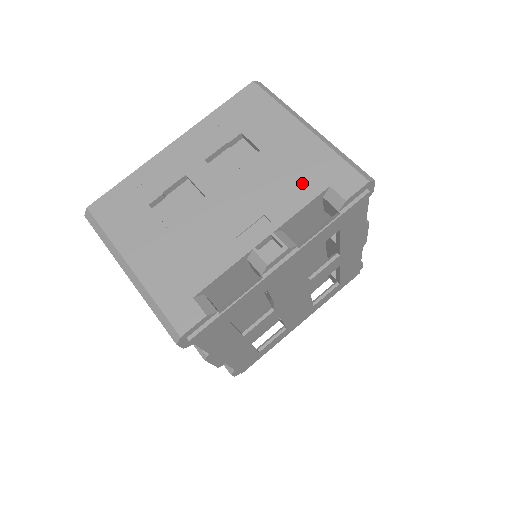
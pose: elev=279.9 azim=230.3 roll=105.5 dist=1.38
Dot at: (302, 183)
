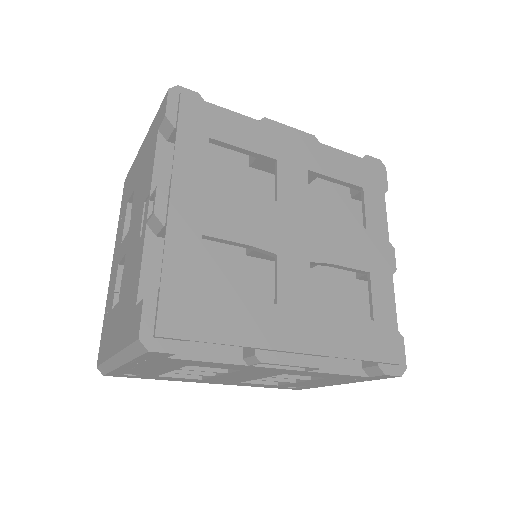
Dot at: (150, 157)
